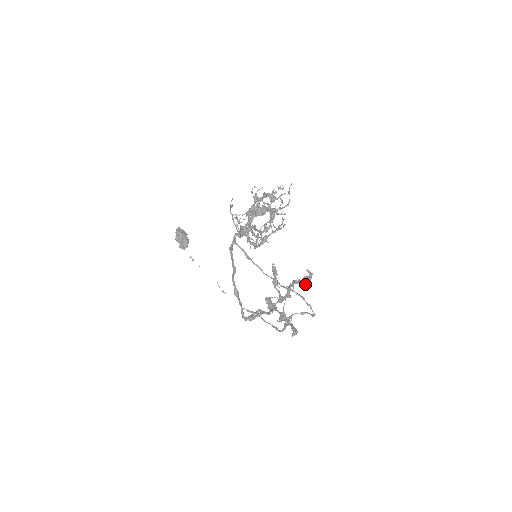
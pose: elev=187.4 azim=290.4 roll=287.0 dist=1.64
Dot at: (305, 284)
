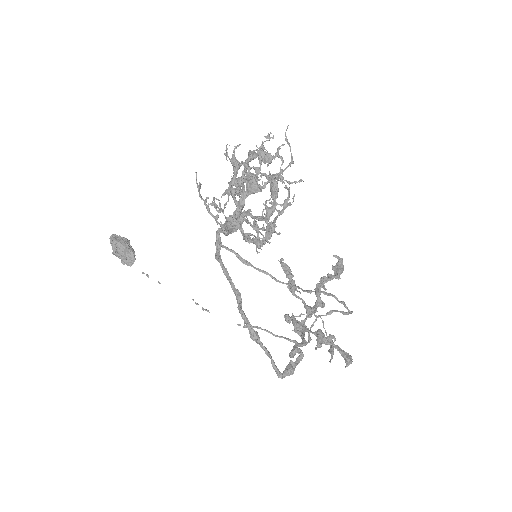
Dot at: (339, 278)
